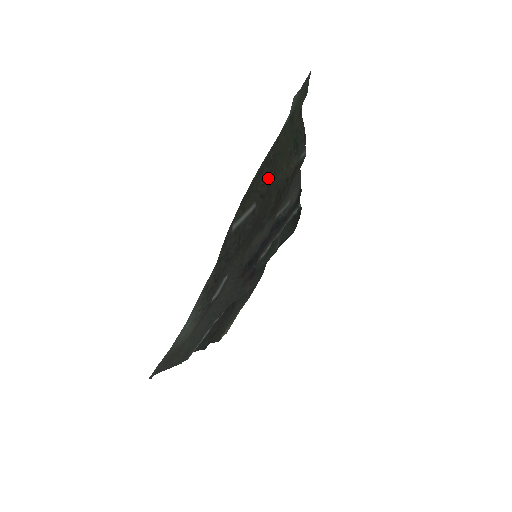
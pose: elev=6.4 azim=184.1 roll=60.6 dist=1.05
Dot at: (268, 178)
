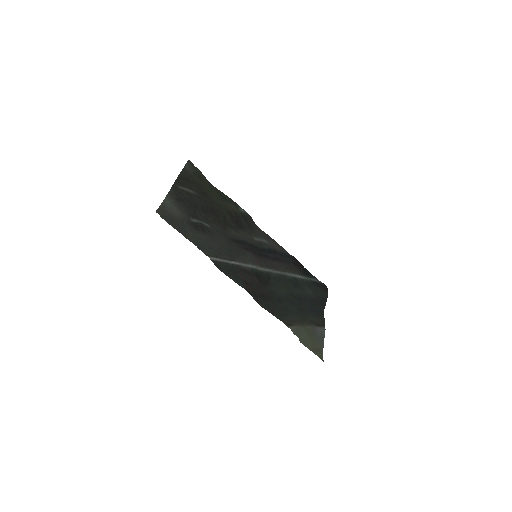
Dot at: (199, 189)
